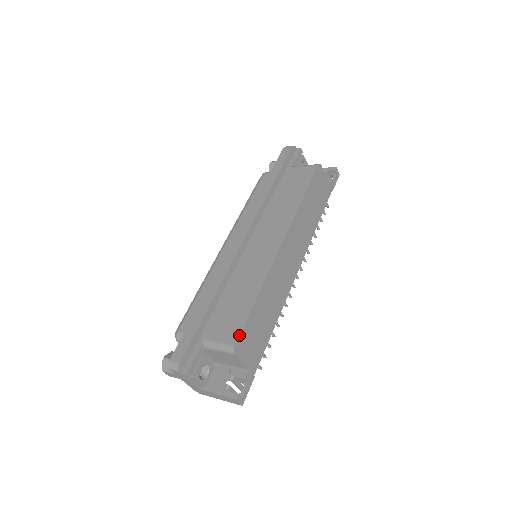
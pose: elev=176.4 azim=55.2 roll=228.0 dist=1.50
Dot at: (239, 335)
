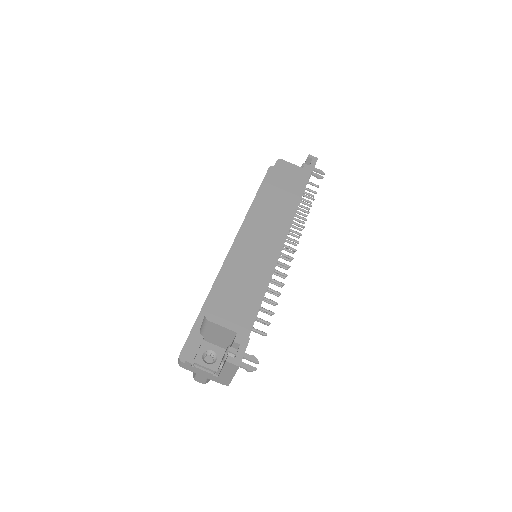
Dot at: (209, 304)
